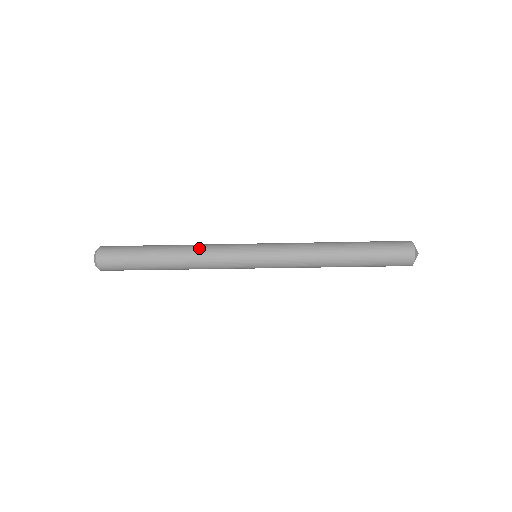
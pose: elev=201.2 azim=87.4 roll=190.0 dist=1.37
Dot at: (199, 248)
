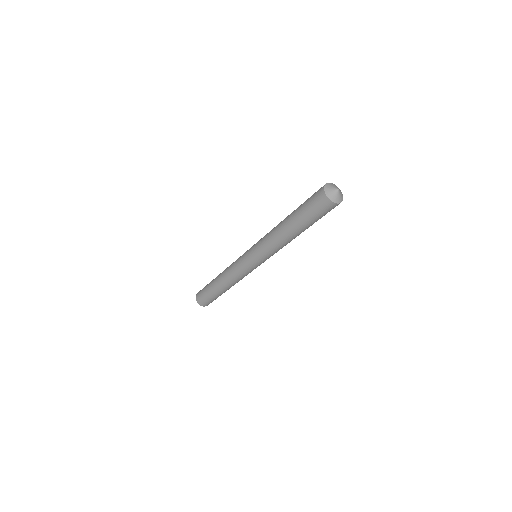
Dot at: (228, 276)
